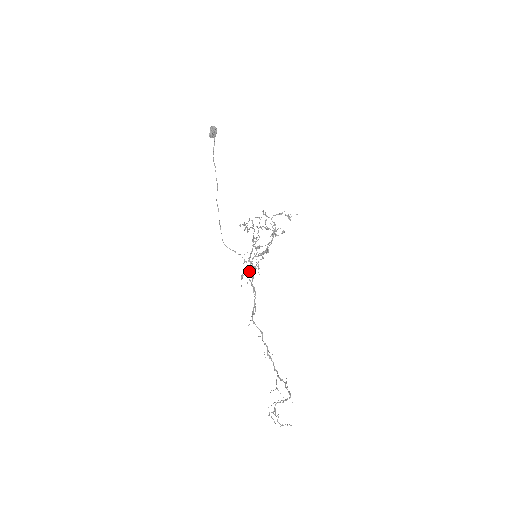
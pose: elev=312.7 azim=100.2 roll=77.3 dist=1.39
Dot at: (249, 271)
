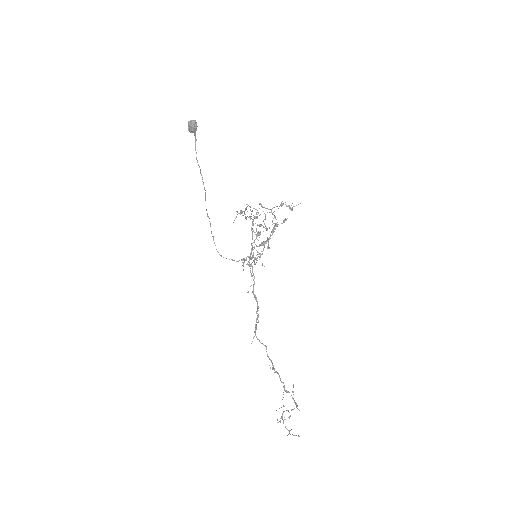
Dot at: (250, 270)
